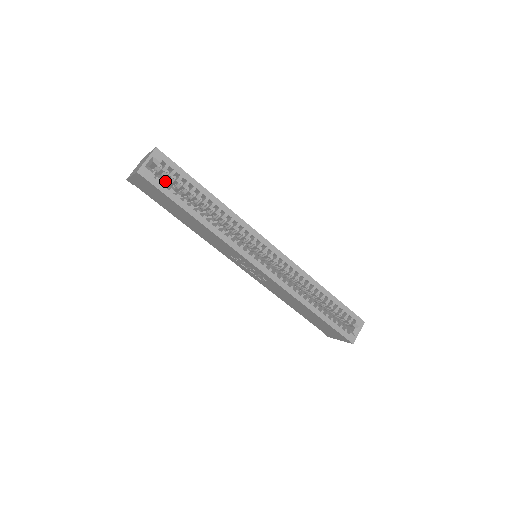
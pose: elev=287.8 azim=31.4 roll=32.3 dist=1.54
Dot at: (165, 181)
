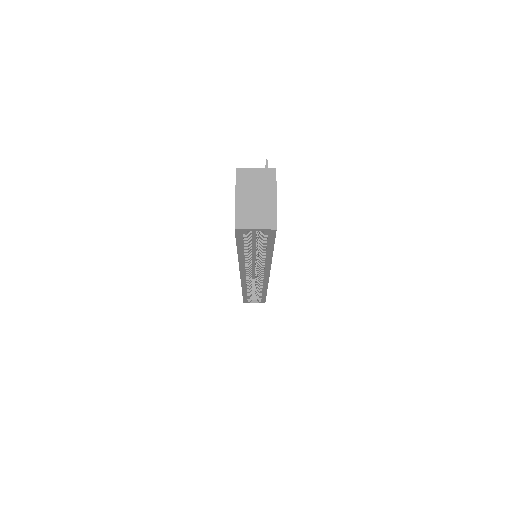
Dot at: (250, 237)
